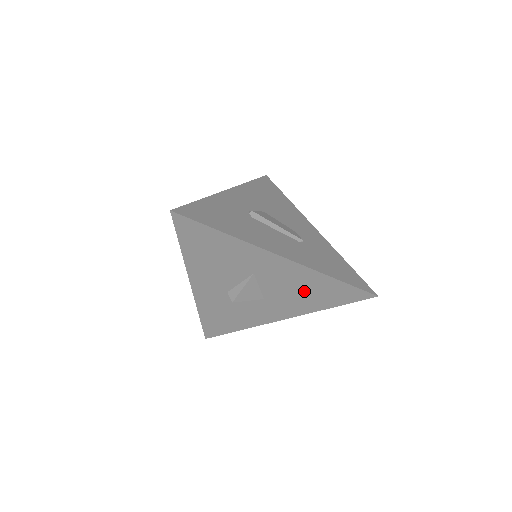
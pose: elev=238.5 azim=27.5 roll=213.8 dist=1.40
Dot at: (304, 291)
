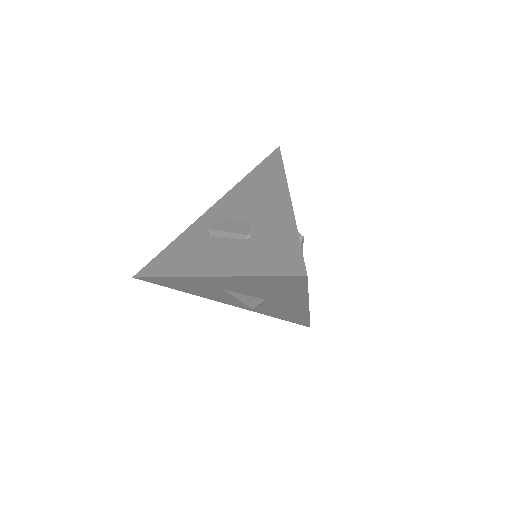
Dot at: (266, 289)
